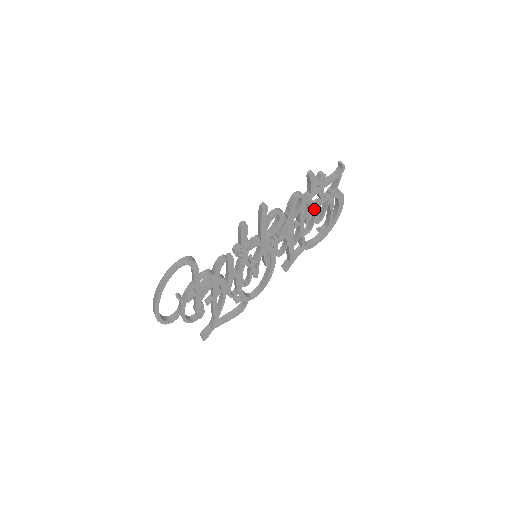
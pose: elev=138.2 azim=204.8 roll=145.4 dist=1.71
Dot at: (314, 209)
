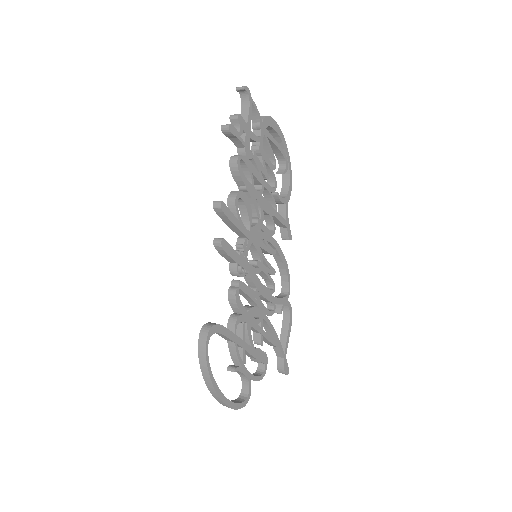
Dot at: (260, 158)
